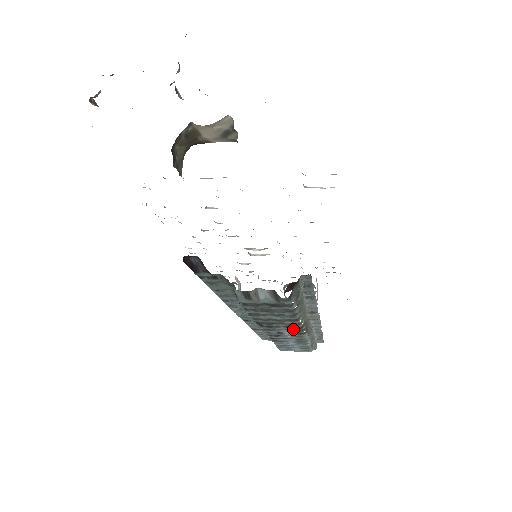
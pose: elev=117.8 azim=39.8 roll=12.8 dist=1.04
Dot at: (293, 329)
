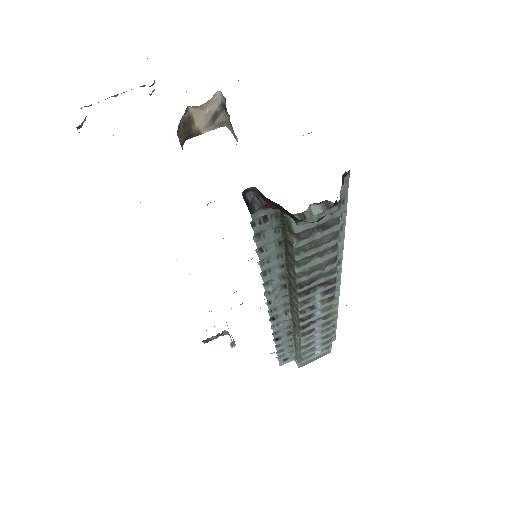
Dot at: (328, 287)
